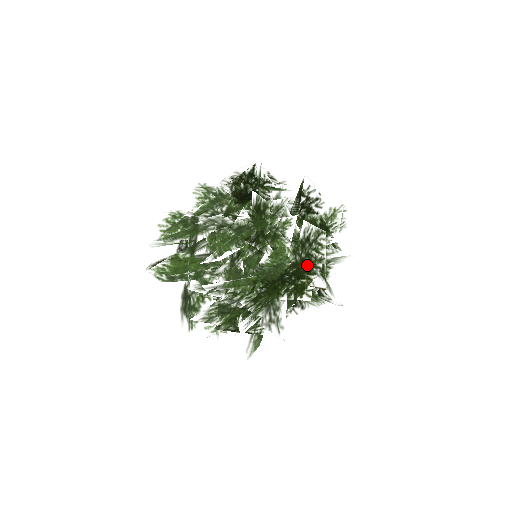
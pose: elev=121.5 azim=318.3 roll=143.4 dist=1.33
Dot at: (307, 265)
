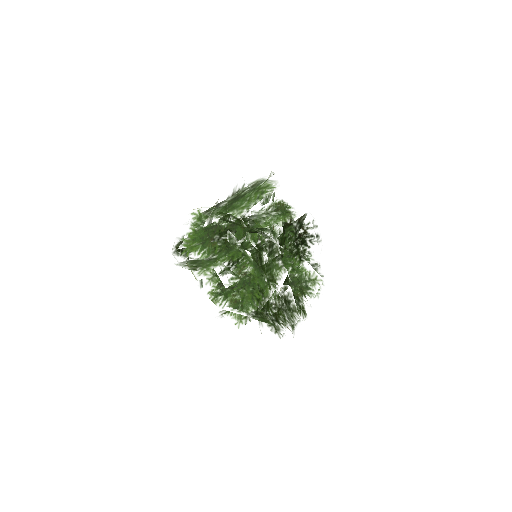
Dot at: (283, 321)
